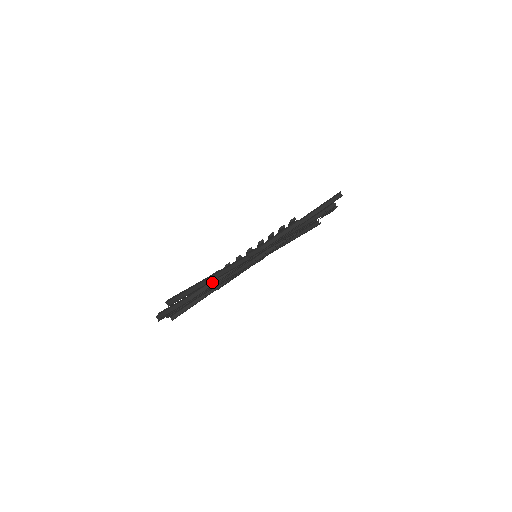
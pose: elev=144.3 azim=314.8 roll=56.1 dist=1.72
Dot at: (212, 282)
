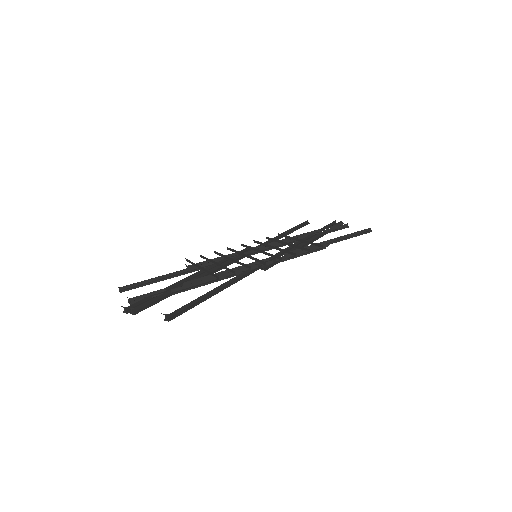
Dot at: (207, 280)
